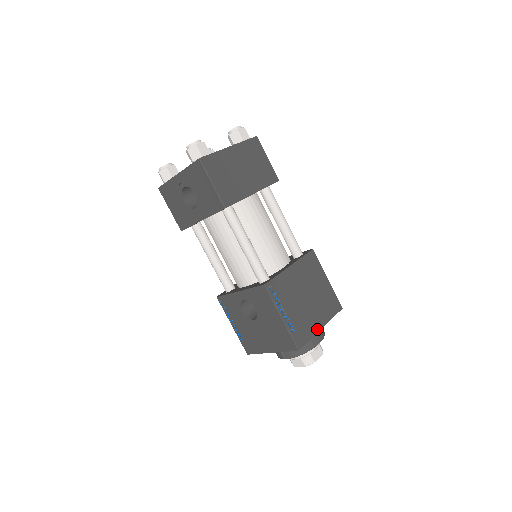
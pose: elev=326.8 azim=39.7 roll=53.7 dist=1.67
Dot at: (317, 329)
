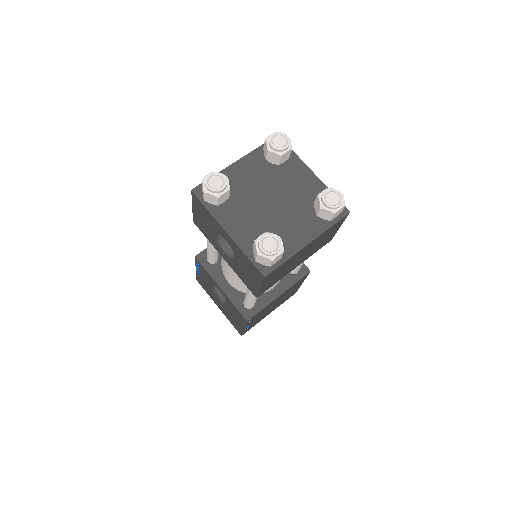
Dot at: (265, 316)
